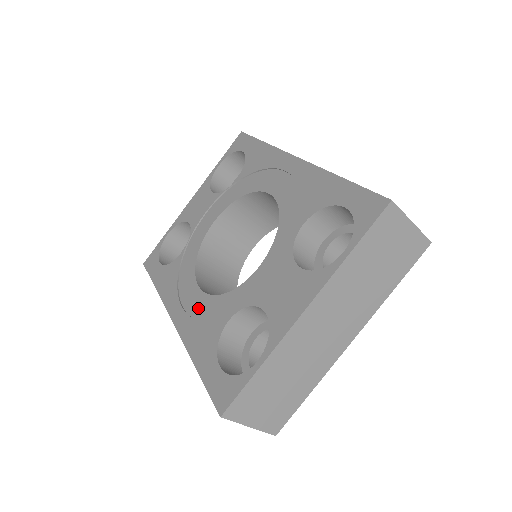
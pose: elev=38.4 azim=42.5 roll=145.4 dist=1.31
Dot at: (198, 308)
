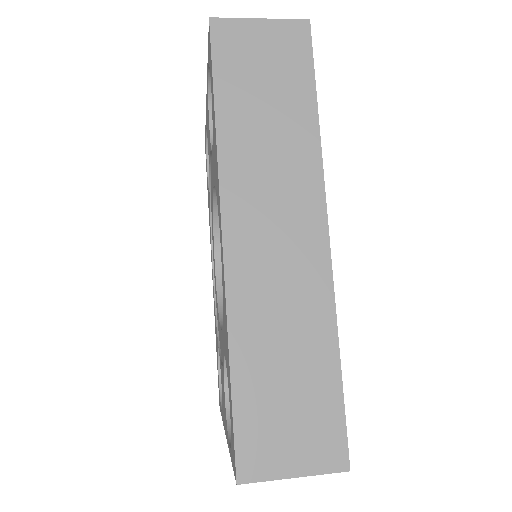
Dot at: (215, 289)
